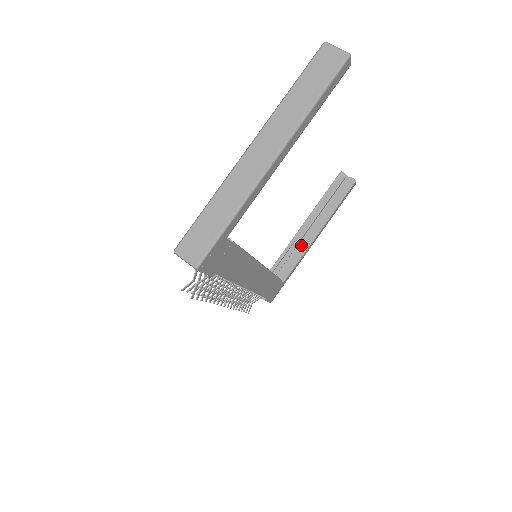
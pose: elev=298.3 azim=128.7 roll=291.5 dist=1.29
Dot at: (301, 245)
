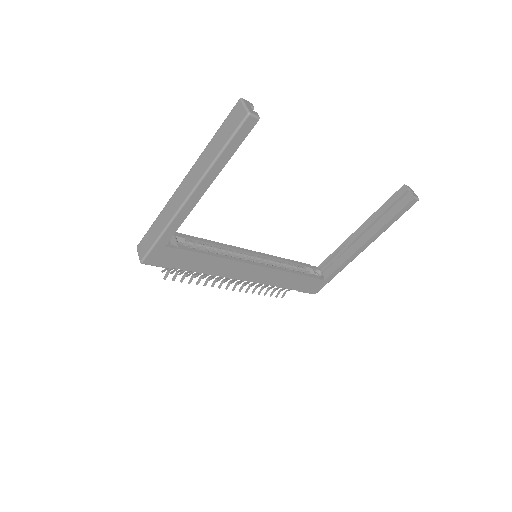
Dot at: (350, 250)
